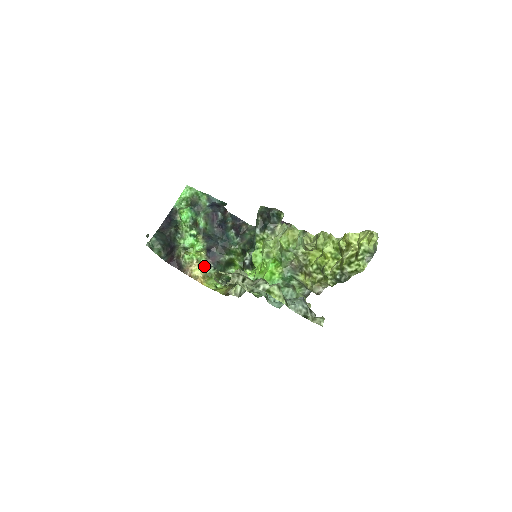
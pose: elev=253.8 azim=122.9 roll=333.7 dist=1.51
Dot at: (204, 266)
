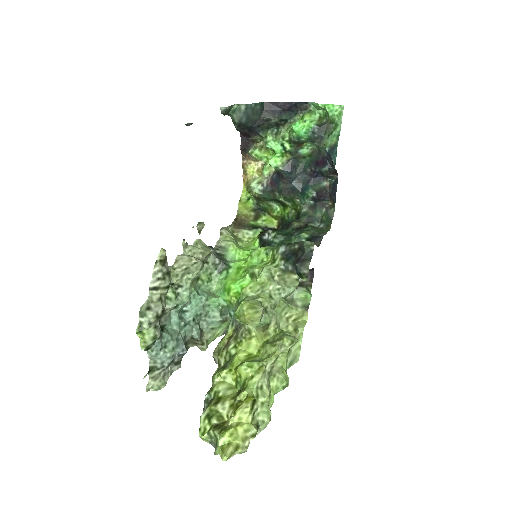
Dot at: (261, 176)
